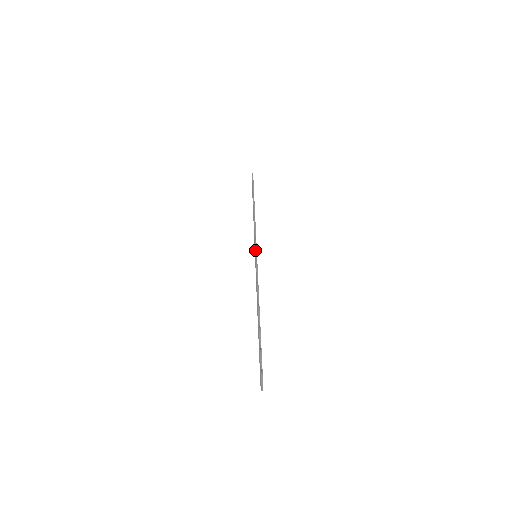
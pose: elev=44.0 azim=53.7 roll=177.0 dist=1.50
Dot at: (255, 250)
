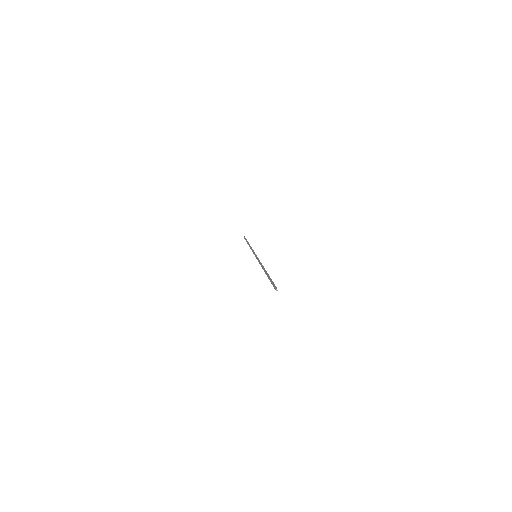
Dot at: occluded
